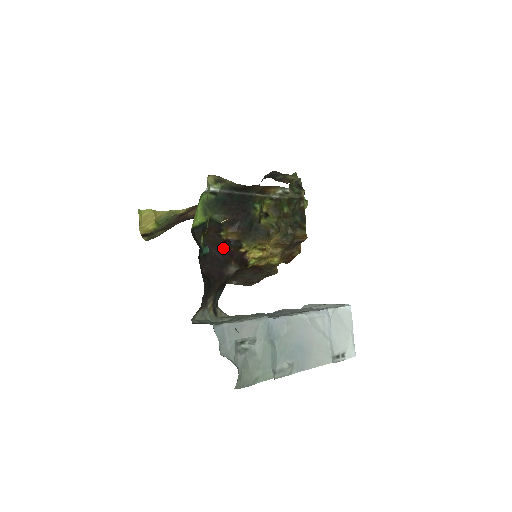
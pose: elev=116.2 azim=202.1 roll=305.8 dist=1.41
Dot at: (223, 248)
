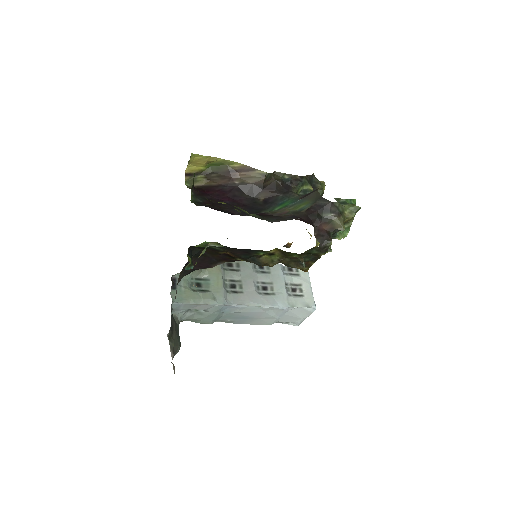
Dot at: (218, 256)
